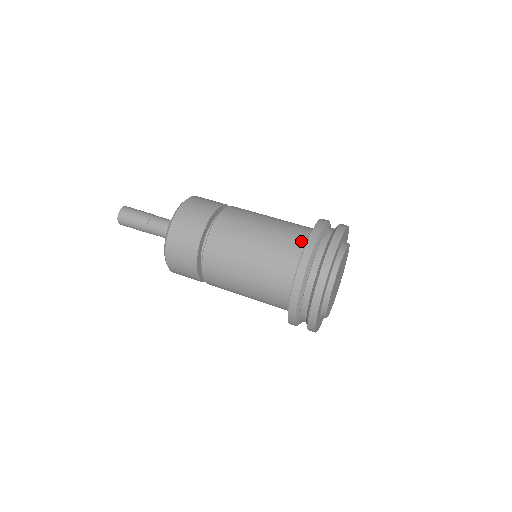
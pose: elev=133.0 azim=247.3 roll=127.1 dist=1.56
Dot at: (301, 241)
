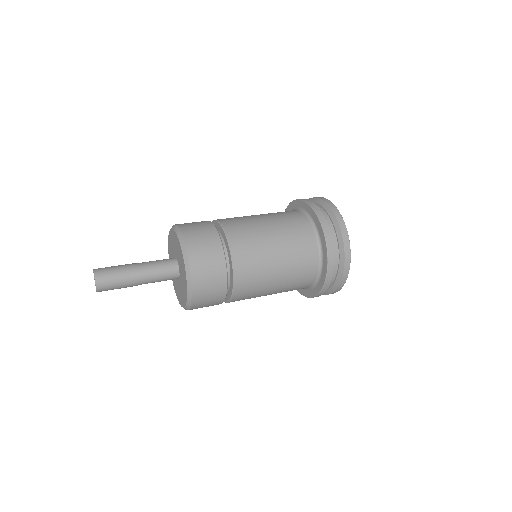
Dot at: occluded
